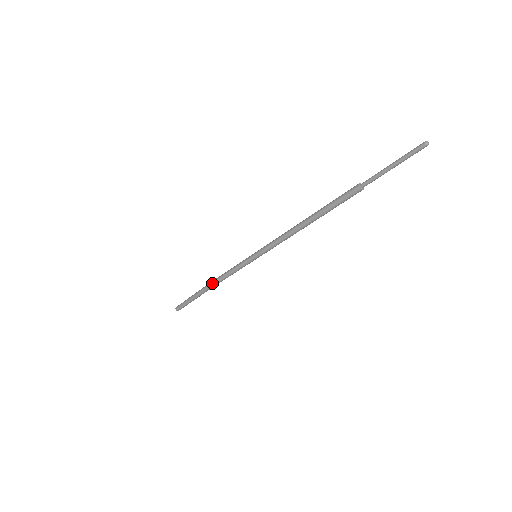
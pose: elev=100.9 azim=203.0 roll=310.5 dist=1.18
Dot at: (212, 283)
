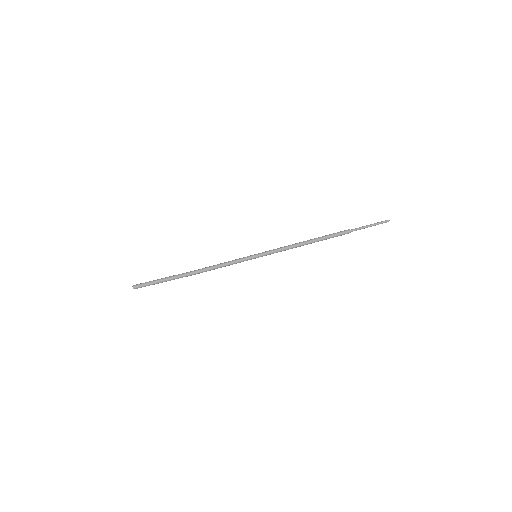
Dot at: (203, 271)
